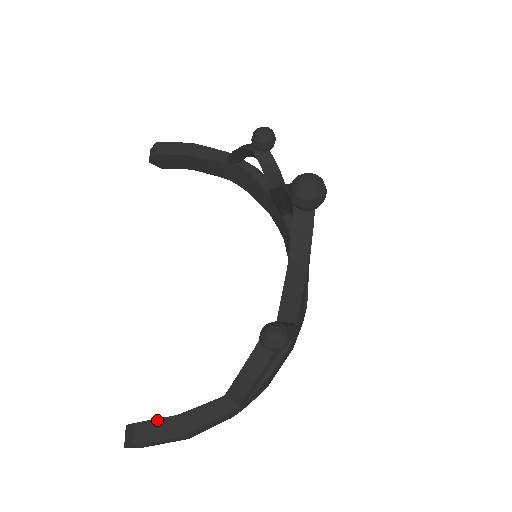
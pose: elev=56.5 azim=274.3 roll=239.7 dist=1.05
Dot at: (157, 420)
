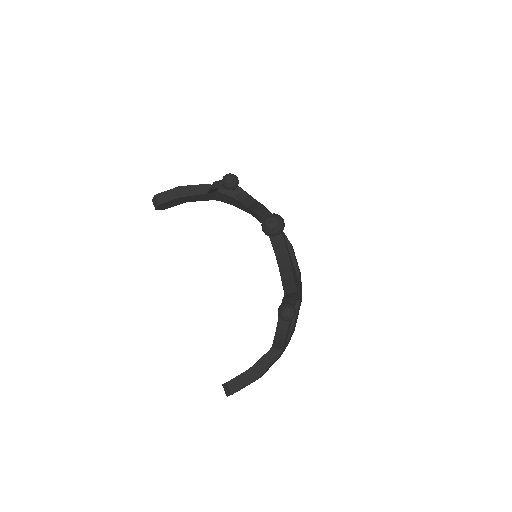
Dot at: (239, 376)
